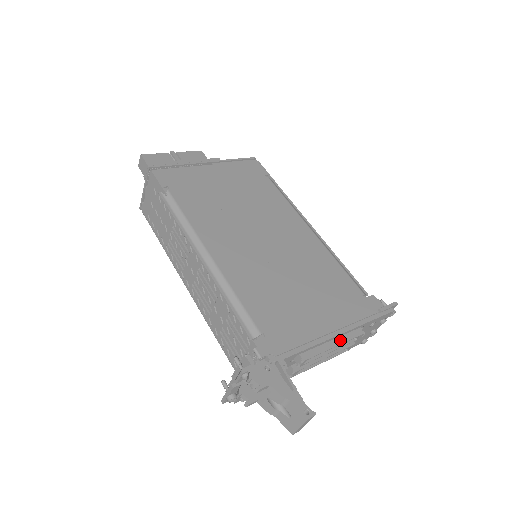
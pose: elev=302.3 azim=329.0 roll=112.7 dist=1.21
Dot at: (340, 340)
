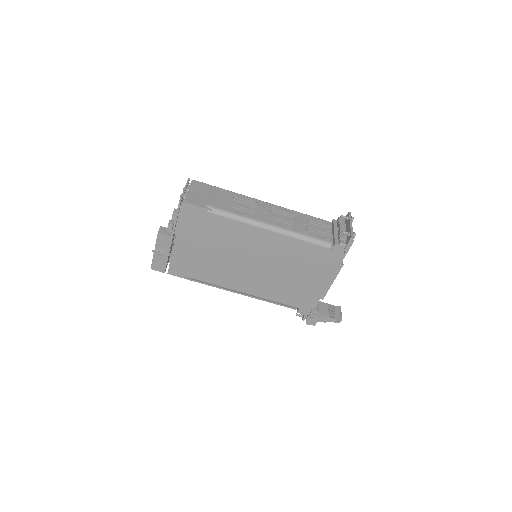
Dot at: (333, 279)
